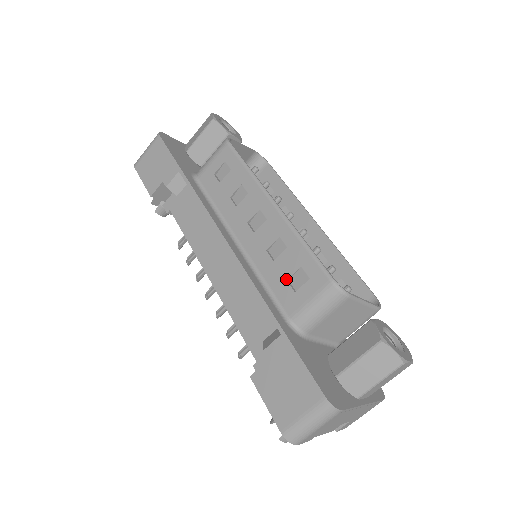
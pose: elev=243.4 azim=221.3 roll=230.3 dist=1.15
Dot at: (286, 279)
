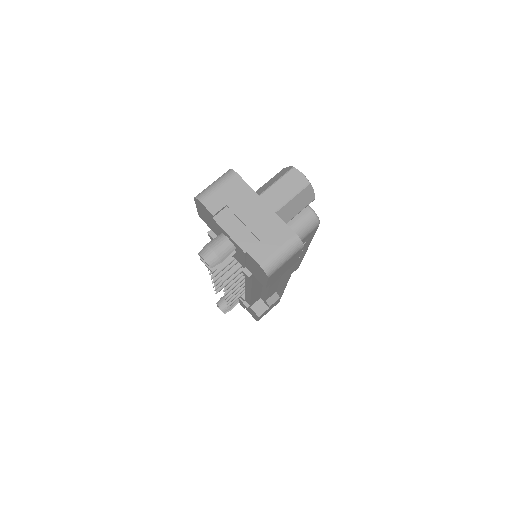
Dot at: occluded
